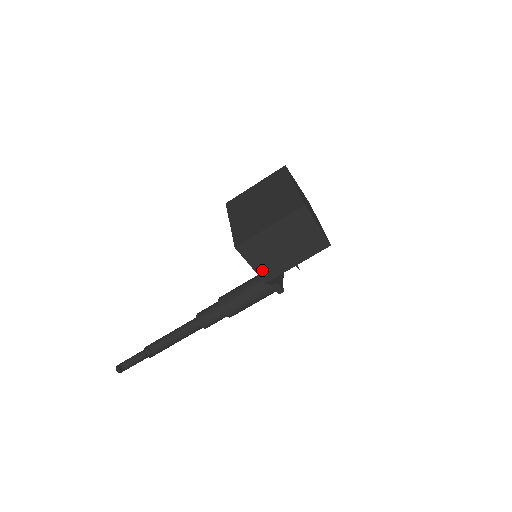
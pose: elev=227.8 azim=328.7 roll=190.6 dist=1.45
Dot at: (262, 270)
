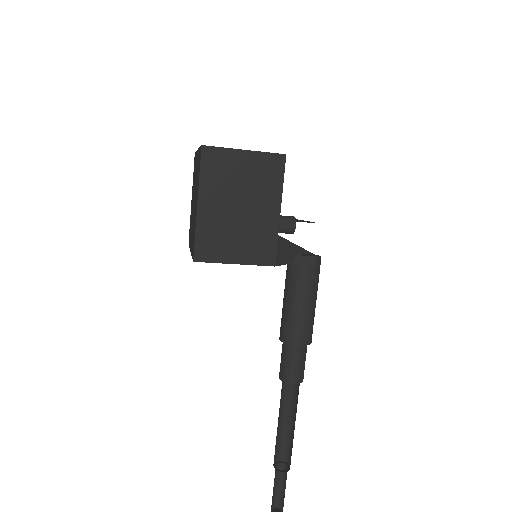
Dot at: (252, 256)
